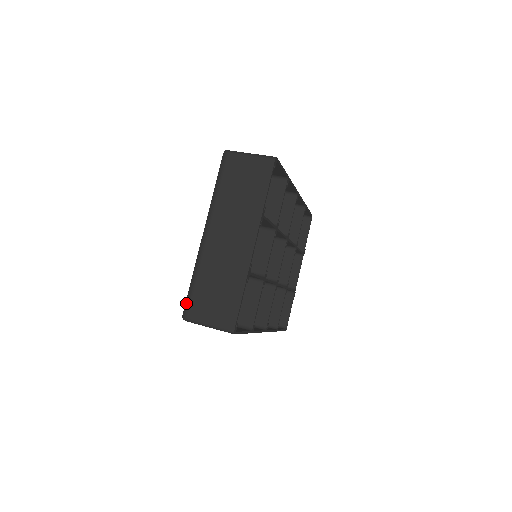
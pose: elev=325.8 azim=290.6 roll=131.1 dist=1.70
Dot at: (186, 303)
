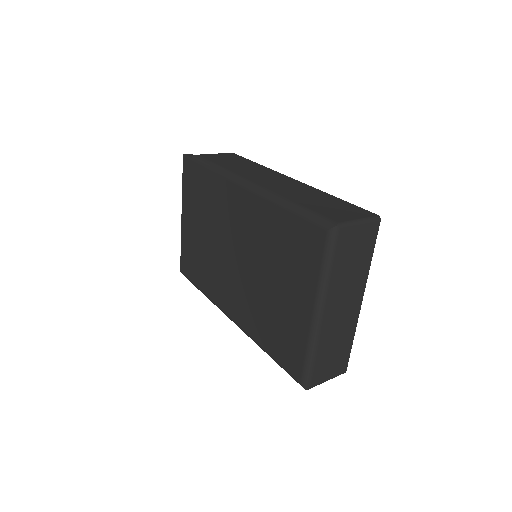
Dot at: (308, 378)
